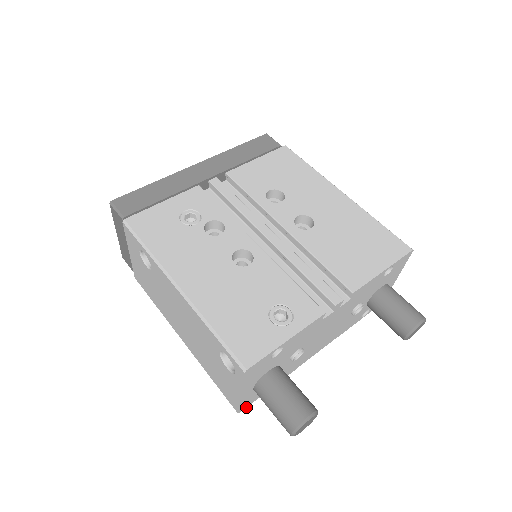
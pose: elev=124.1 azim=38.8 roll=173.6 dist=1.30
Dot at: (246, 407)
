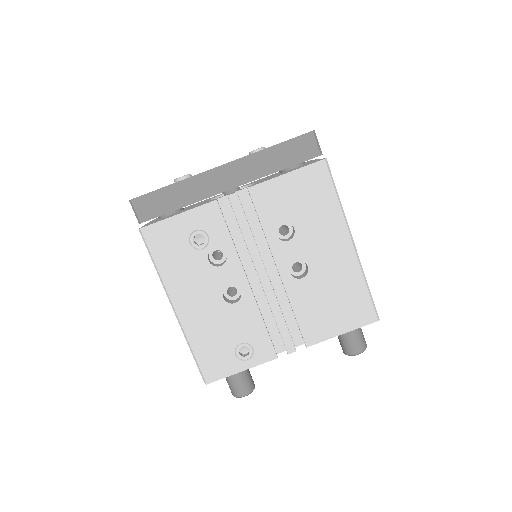
Dot at: occluded
